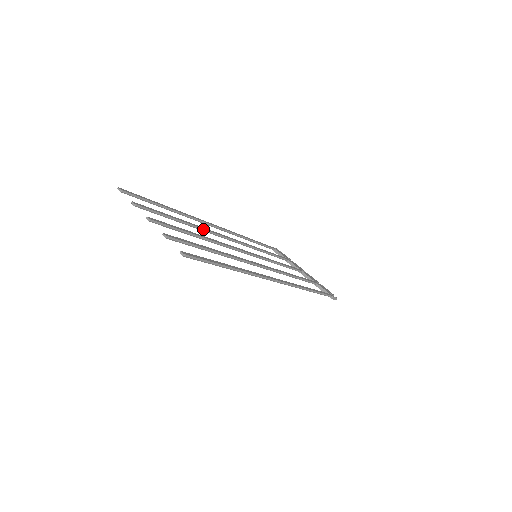
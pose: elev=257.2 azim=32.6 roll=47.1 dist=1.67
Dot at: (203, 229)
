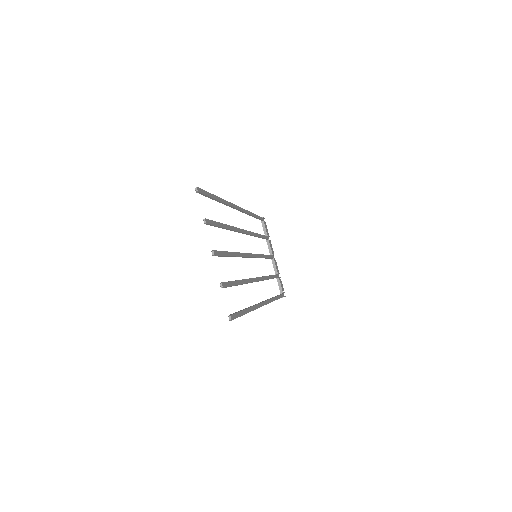
Dot at: (235, 231)
